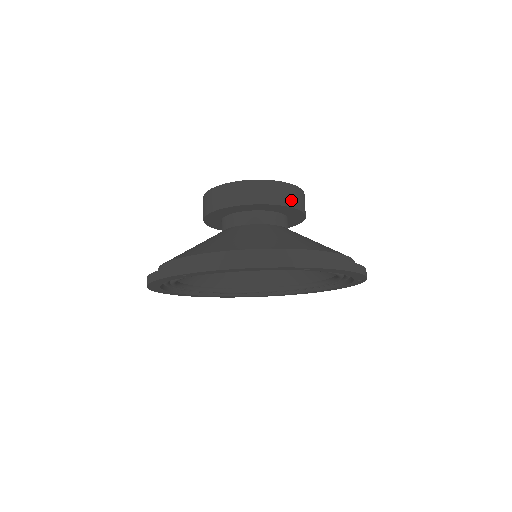
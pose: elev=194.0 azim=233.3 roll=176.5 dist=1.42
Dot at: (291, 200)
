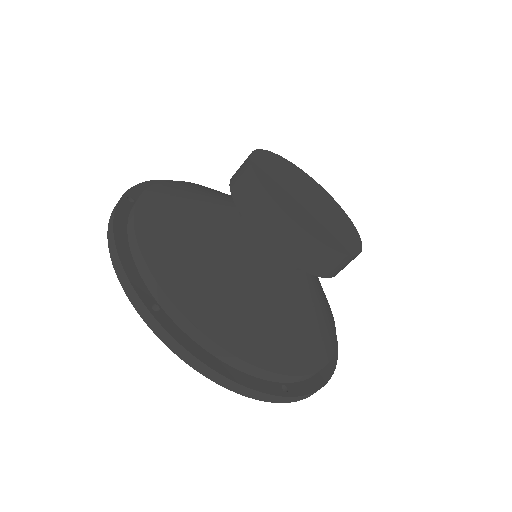
Dot at: (280, 242)
